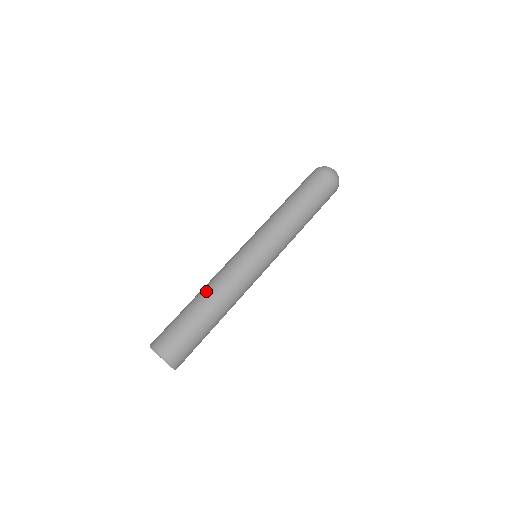
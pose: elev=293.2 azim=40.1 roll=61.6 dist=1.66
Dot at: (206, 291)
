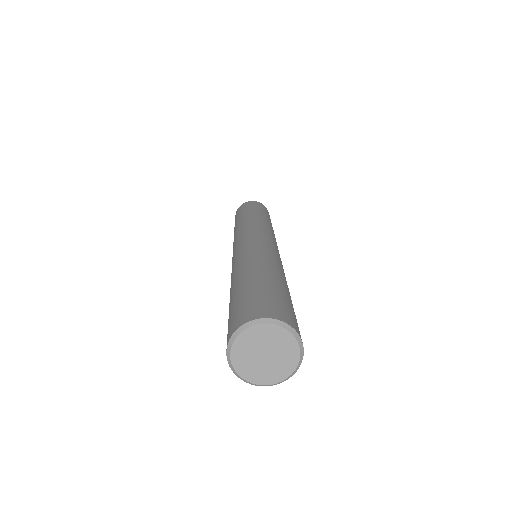
Dot at: (260, 262)
